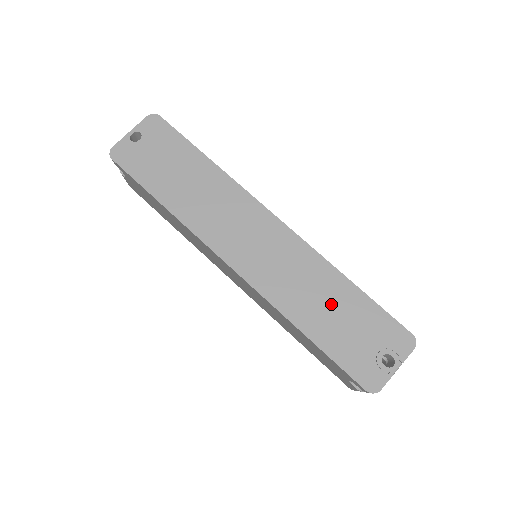
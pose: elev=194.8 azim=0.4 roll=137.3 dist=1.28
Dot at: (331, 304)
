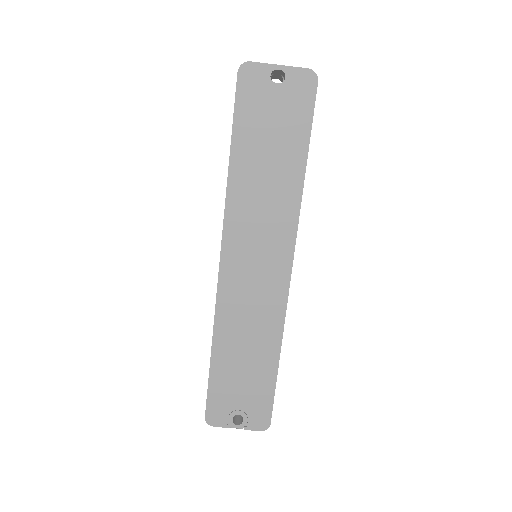
Dot at: (250, 357)
